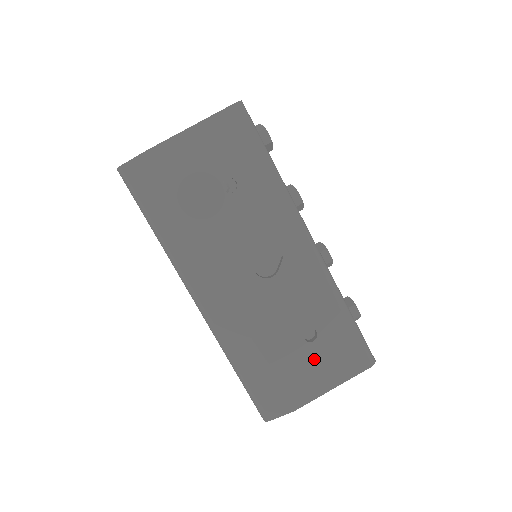
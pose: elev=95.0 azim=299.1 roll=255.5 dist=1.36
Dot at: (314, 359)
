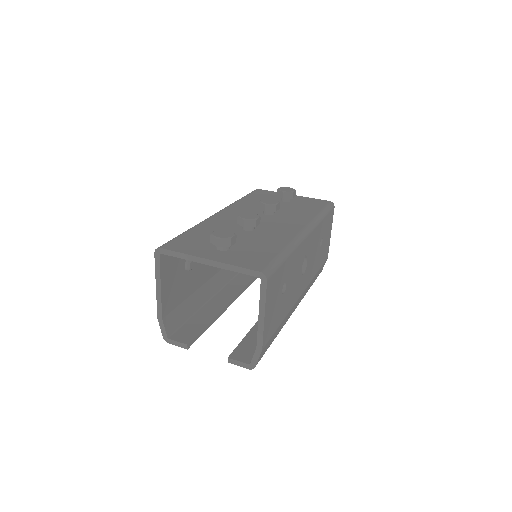
Dot at: (325, 242)
